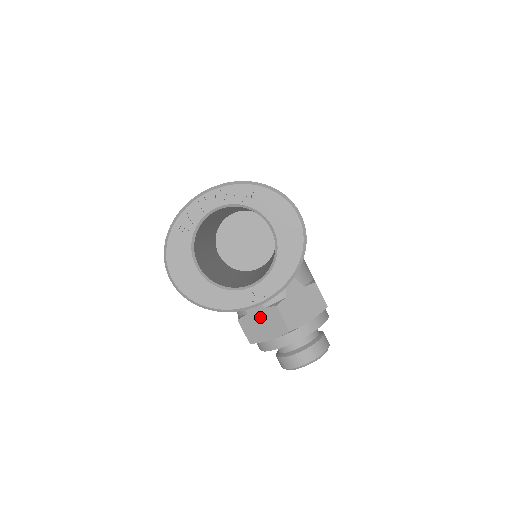
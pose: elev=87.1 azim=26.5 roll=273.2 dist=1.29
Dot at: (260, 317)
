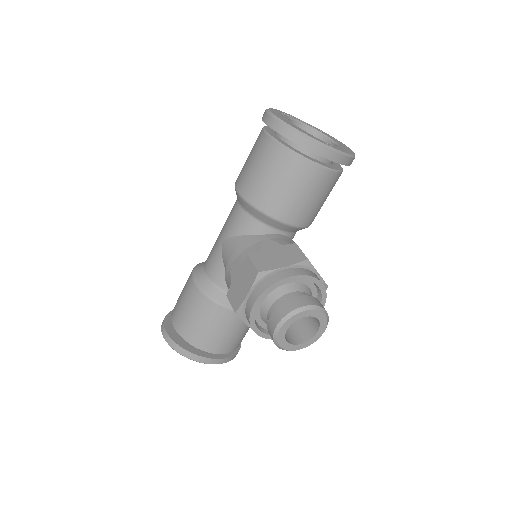
Dot at: (276, 251)
